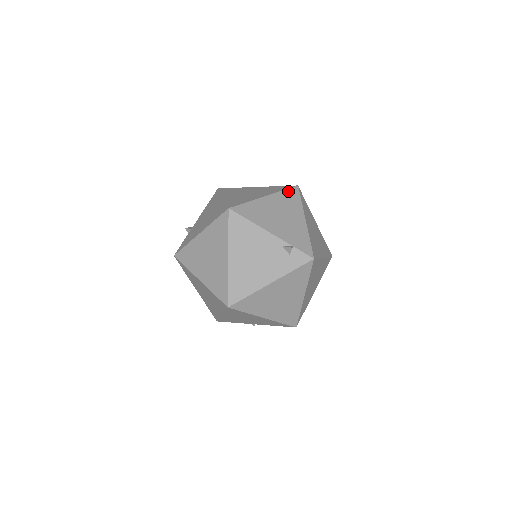
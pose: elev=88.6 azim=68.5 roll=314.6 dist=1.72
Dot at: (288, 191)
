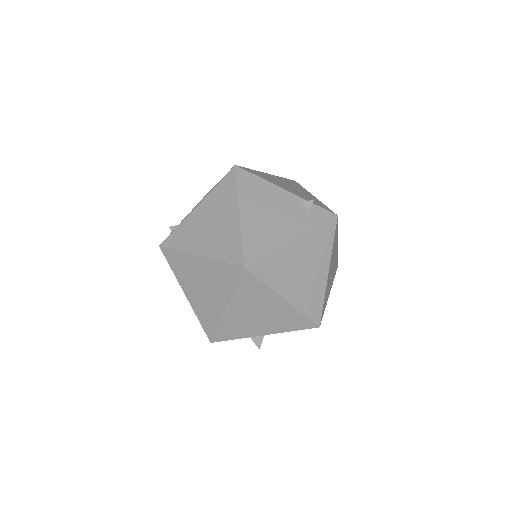
Dot at: (288, 179)
